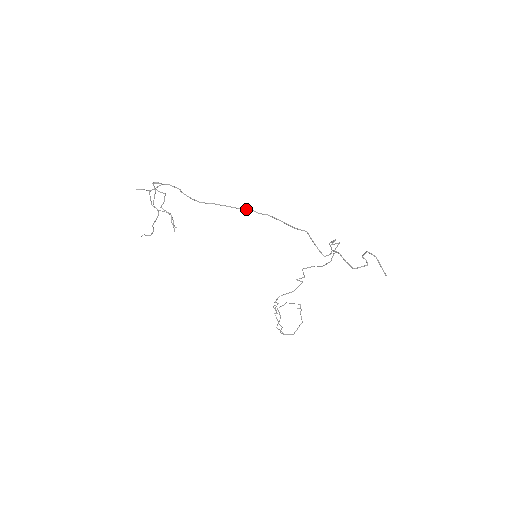
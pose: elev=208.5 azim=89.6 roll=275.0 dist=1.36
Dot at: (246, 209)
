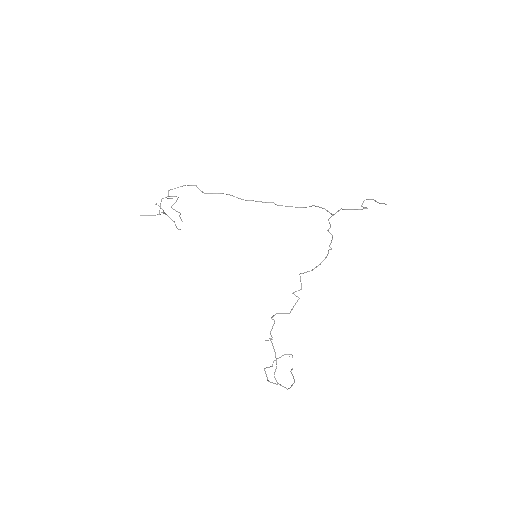
Dot at: (253, 200)
